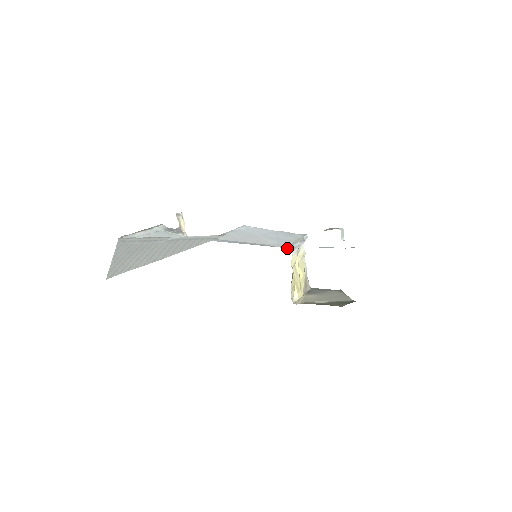
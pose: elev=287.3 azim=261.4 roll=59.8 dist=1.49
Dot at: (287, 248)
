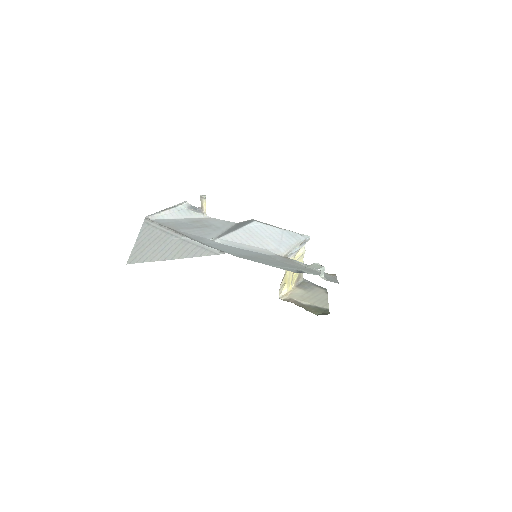
Dot at: (284, 255)
